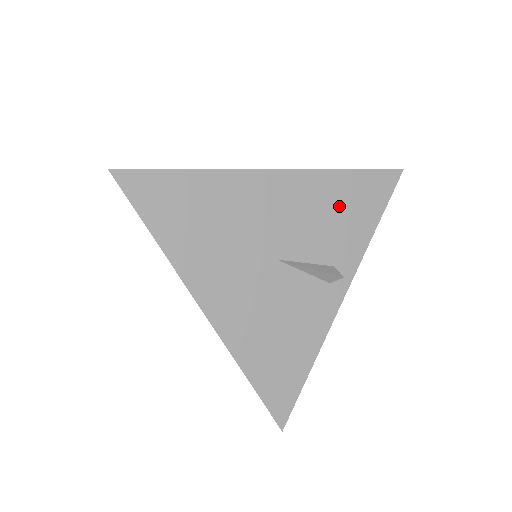
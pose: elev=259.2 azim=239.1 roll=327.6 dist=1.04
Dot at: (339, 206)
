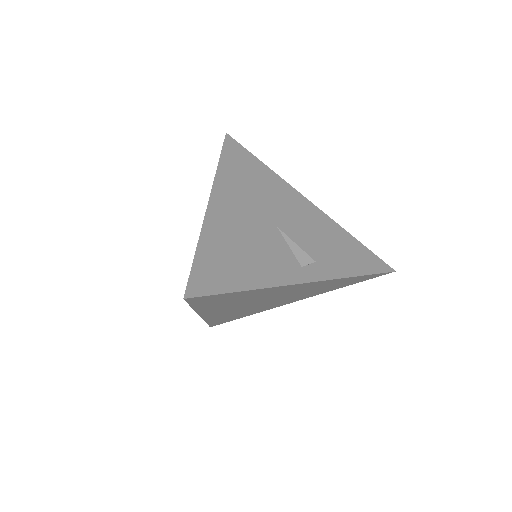
Dot at: (338, 245)
